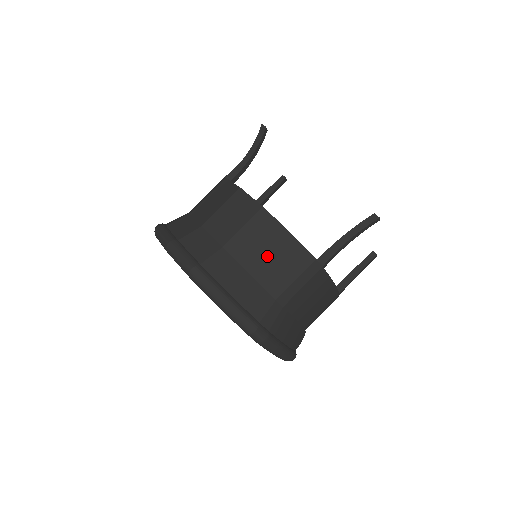
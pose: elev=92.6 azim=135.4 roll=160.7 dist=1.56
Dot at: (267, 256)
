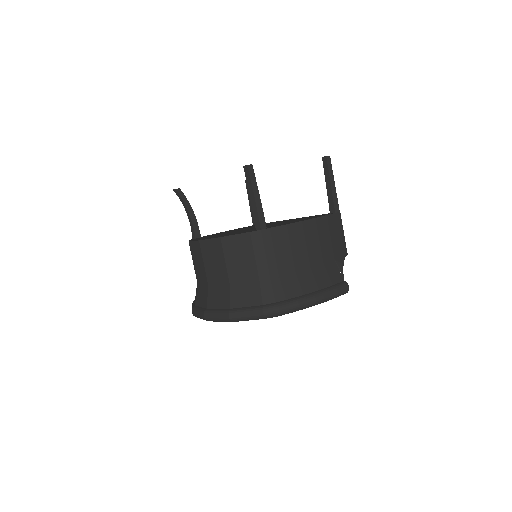
Dot at: (226, 264)
